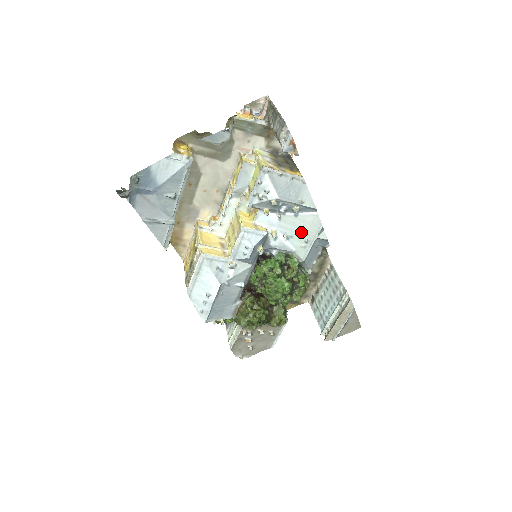
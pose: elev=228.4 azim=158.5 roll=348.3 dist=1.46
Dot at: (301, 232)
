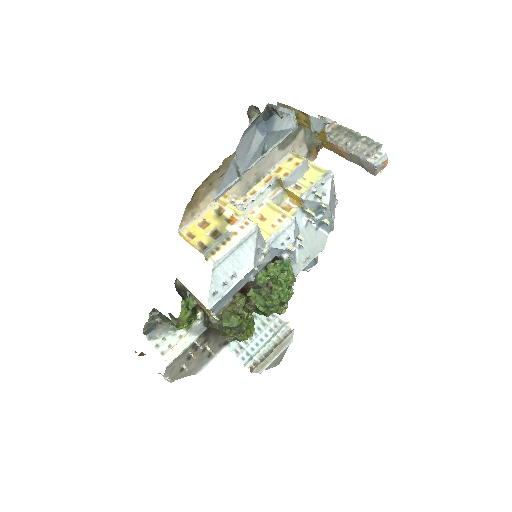
Dot at: (310, 246)
